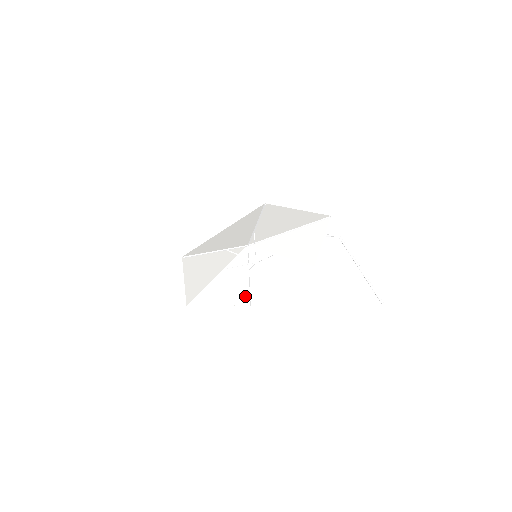
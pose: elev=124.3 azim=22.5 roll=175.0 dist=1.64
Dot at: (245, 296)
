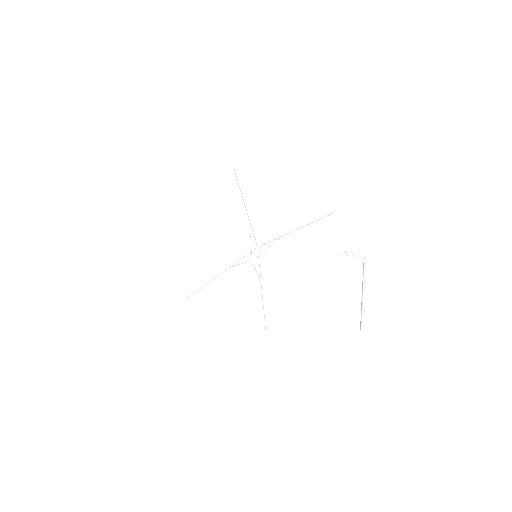
Dot at: (258, 319)
